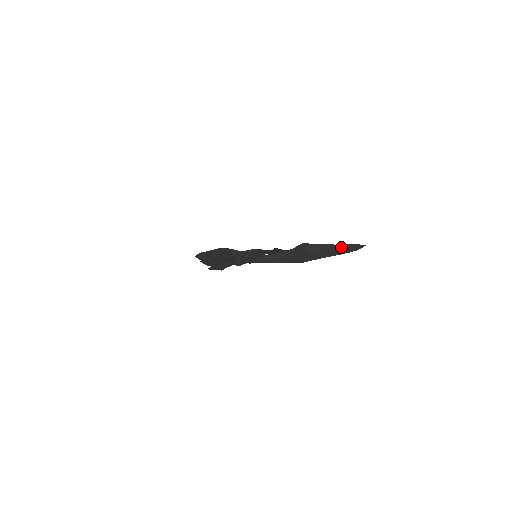
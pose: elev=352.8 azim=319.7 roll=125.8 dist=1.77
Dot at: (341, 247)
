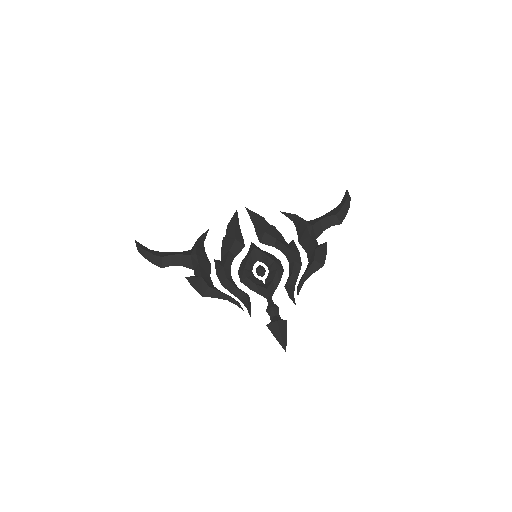
Dot at: (342, 215)
